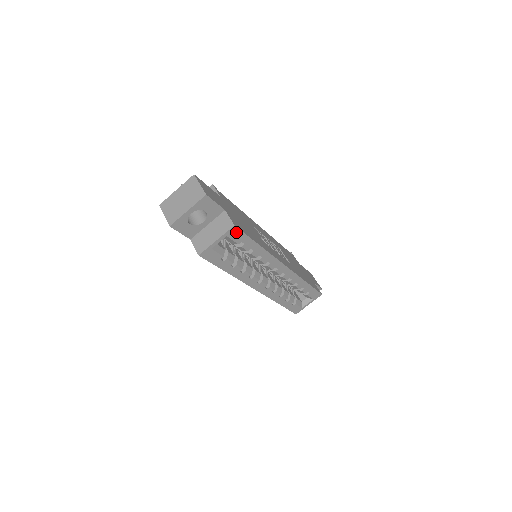
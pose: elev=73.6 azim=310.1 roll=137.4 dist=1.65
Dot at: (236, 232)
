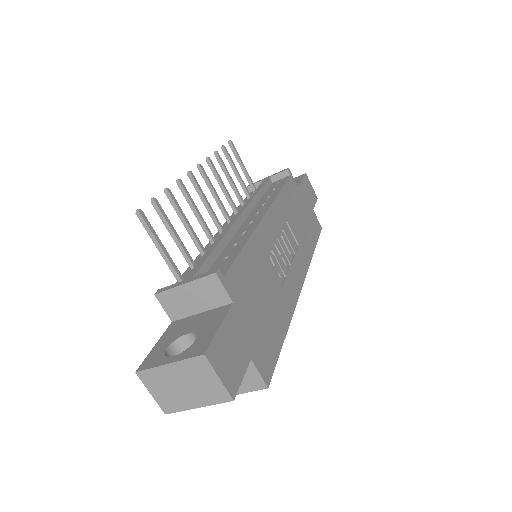
Dot at: occluded
